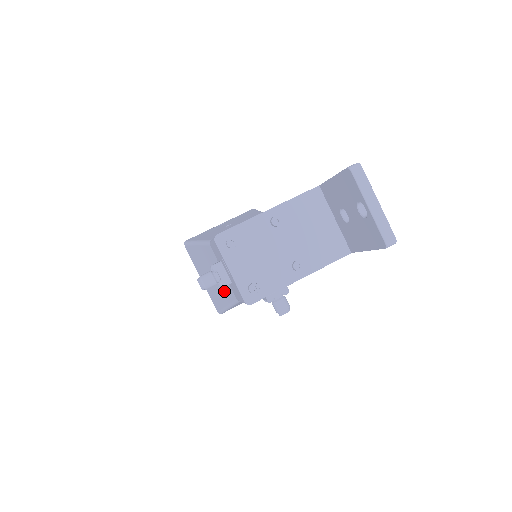
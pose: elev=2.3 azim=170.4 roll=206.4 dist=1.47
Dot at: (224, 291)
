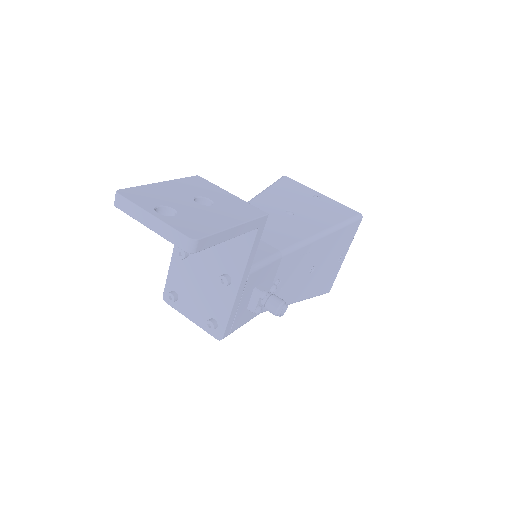
Dot at: occluded
